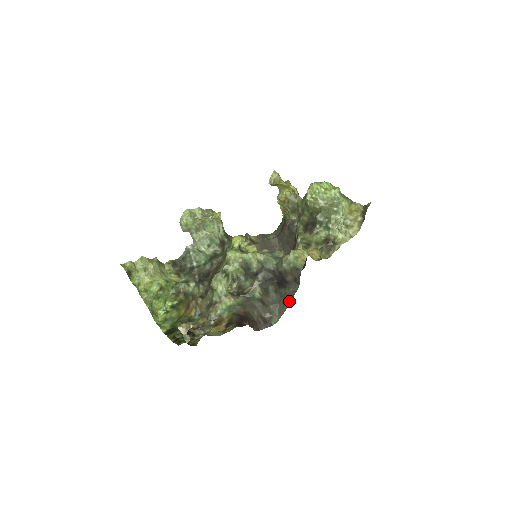
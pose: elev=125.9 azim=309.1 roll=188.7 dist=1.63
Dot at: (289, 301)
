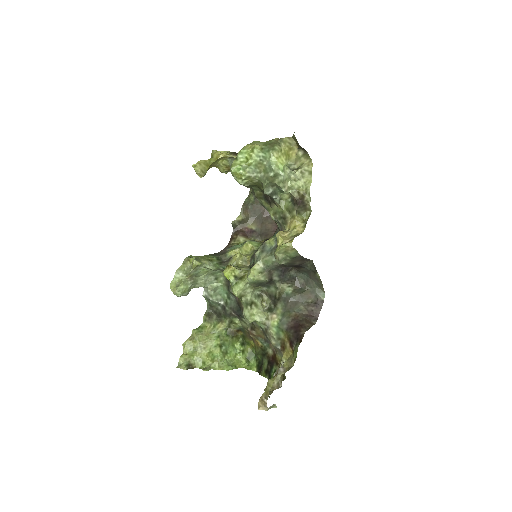
Dot at: (317, 274)
